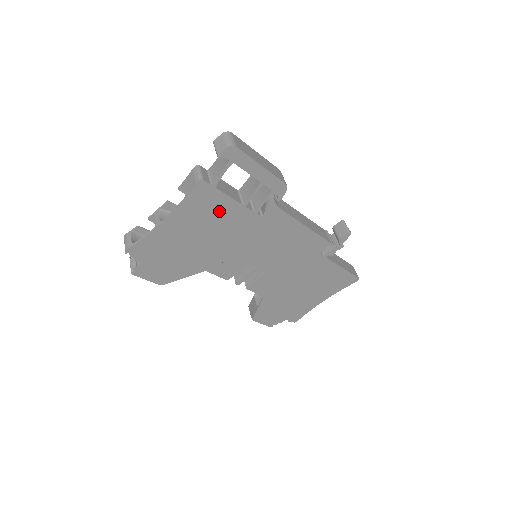
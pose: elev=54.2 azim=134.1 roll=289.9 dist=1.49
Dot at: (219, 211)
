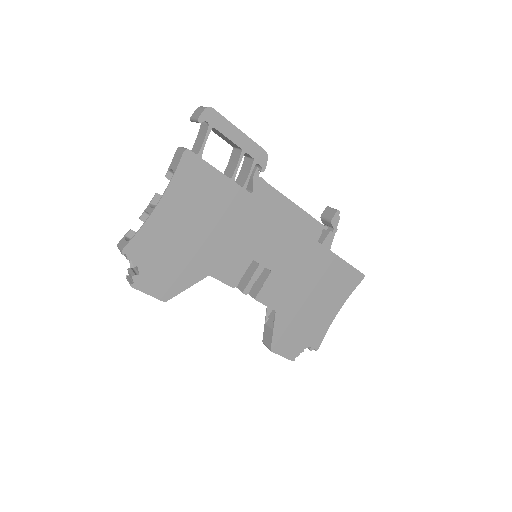
Dot at: (209, 189)
